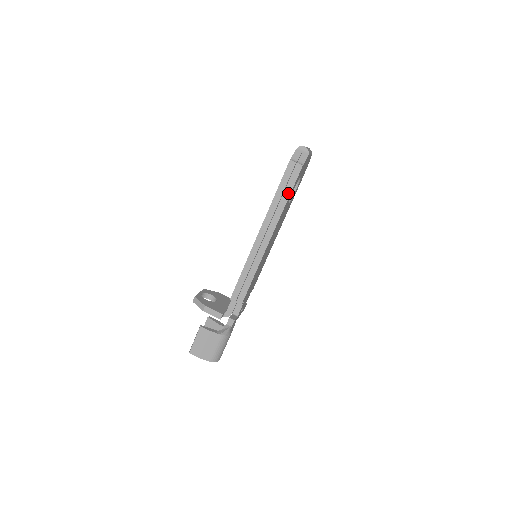
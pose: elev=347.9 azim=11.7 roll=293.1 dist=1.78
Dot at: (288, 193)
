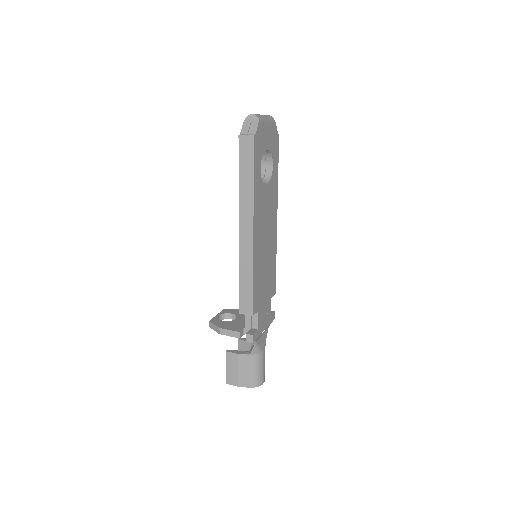
Dot at: (251, 173)
